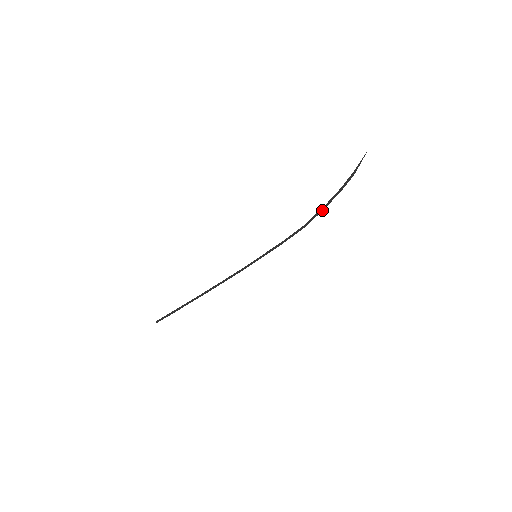
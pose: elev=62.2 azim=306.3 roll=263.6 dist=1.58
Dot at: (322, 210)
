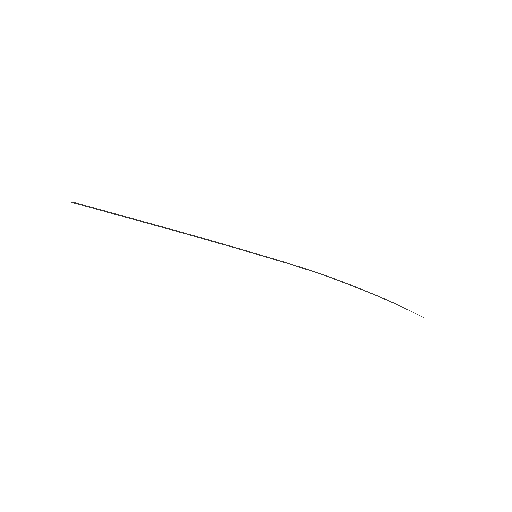
Dot at: (346, 283)
